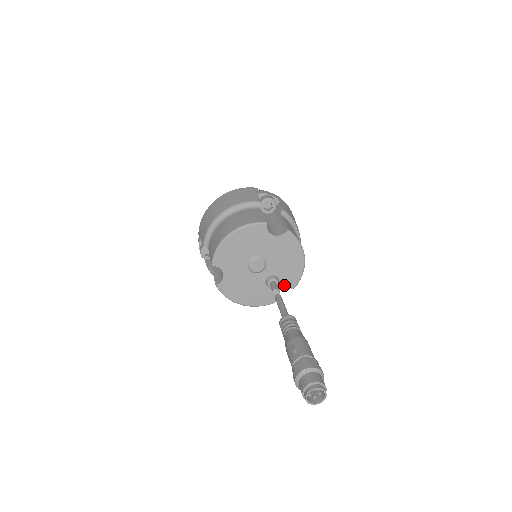
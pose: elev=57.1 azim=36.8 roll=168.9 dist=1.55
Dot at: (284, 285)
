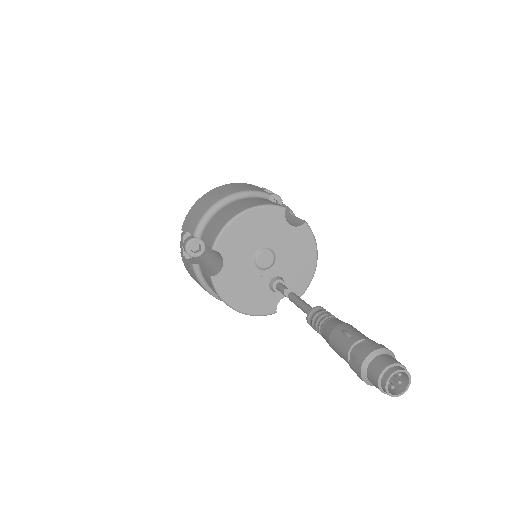
Dot at: occluded
